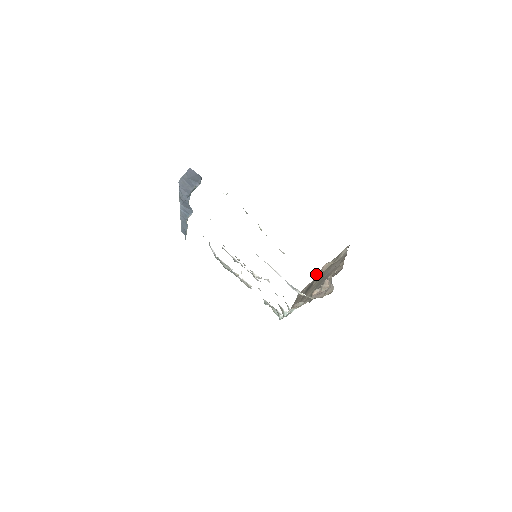
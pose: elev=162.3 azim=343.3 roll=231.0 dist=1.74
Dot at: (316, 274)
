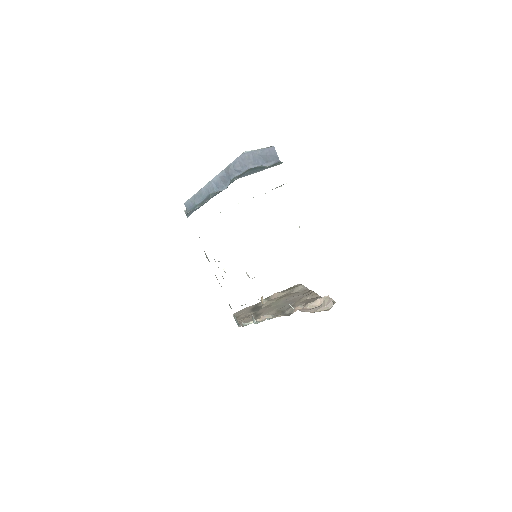
Dot at: (266, 299)
